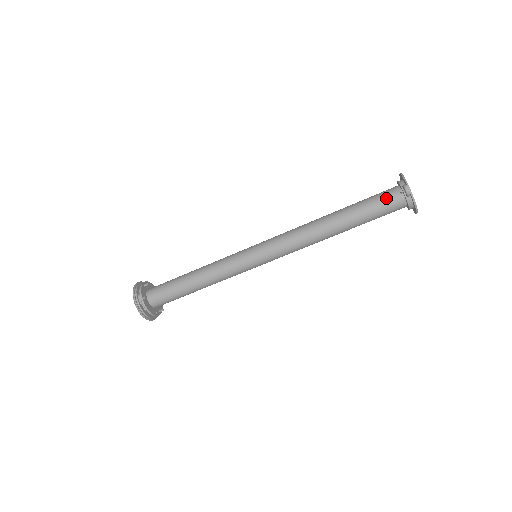
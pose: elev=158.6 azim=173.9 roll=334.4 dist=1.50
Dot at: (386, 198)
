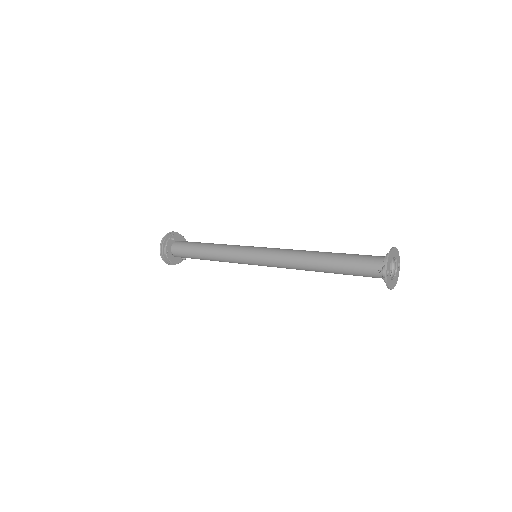
Dot at: (368, 267)
